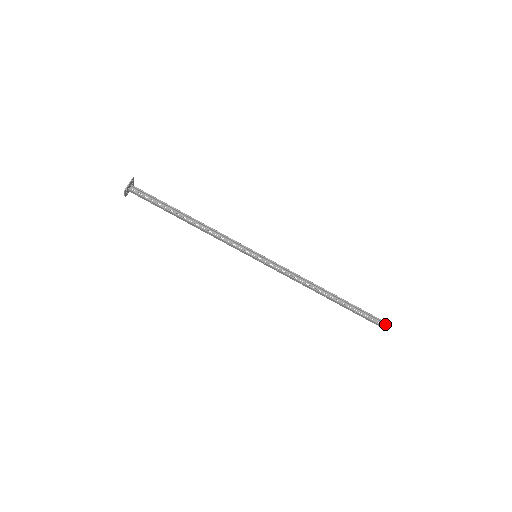
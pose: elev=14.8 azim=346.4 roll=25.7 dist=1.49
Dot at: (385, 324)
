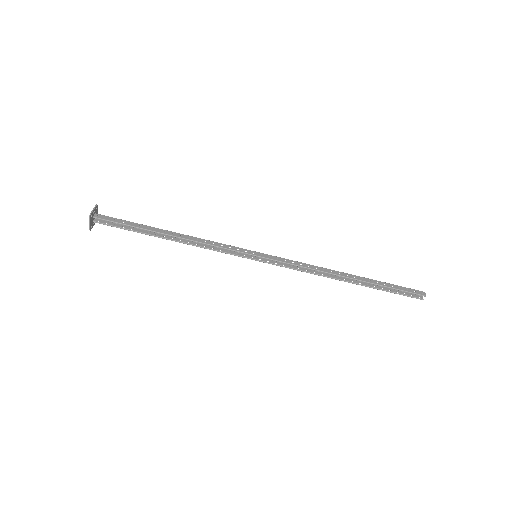
Dot at: (422, 291)
